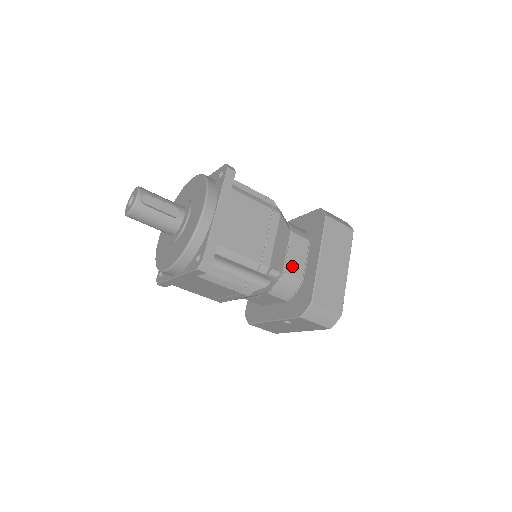
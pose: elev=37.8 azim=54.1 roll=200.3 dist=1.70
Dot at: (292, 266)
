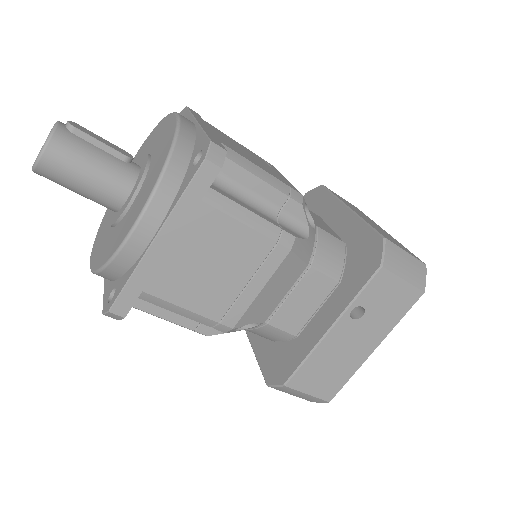
Dot at: (321, 226)
